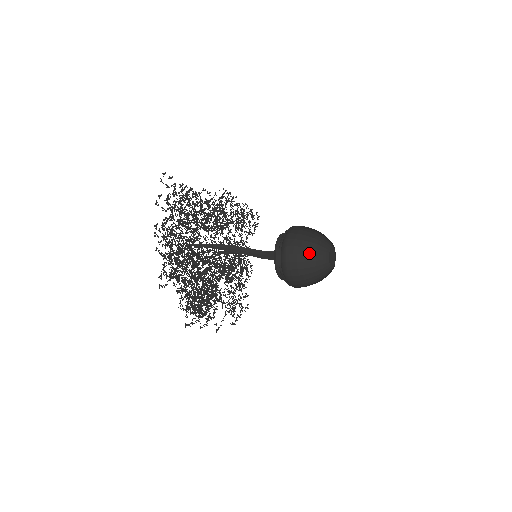
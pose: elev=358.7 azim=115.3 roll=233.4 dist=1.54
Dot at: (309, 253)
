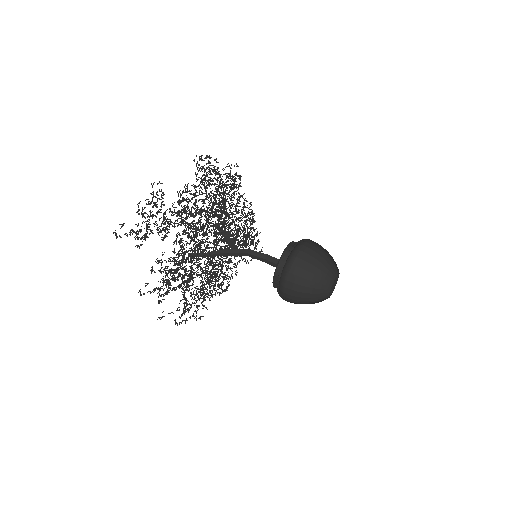
Dot at: (307, 302)
